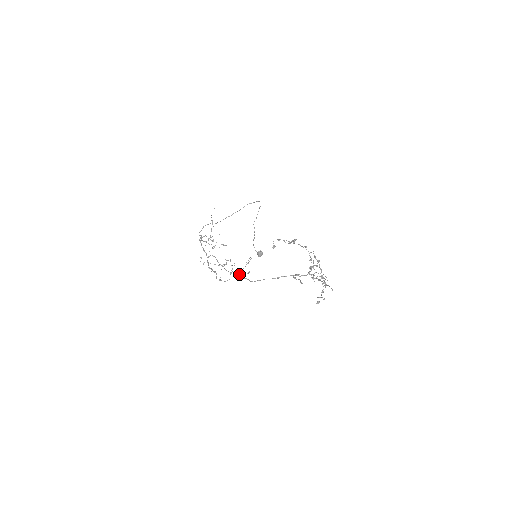
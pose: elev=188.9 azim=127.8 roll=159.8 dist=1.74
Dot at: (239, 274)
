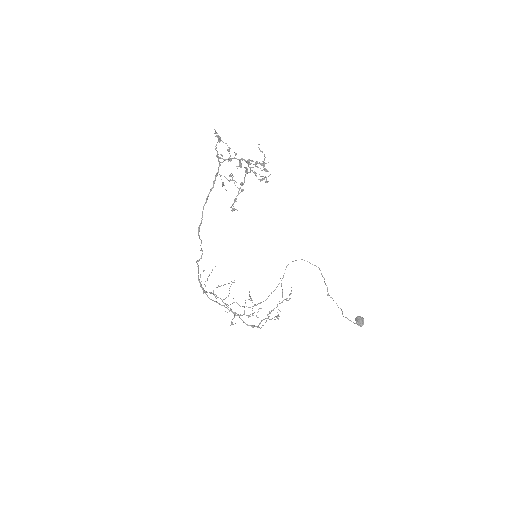
Dot at: occluded
